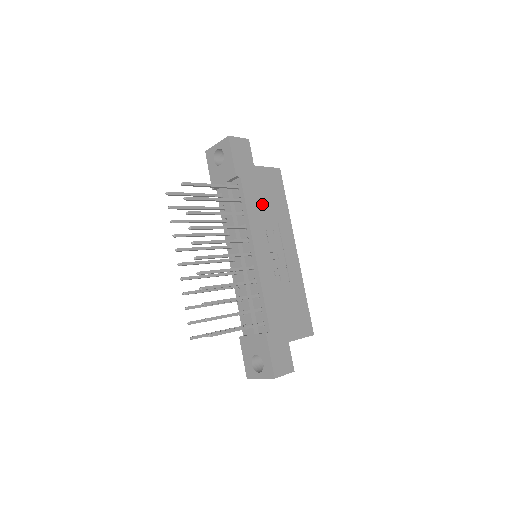
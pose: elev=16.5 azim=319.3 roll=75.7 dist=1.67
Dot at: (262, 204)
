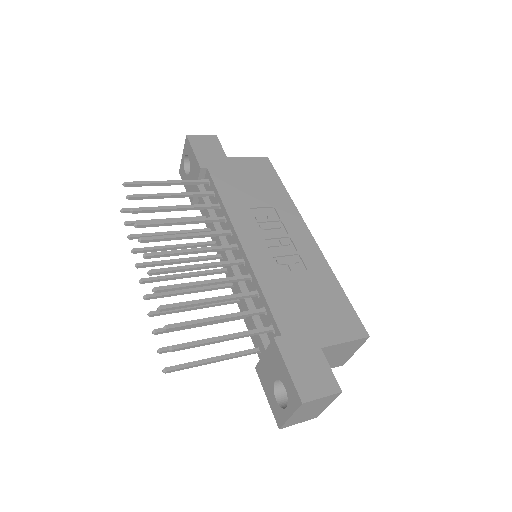
Dot at: (244, 191)
